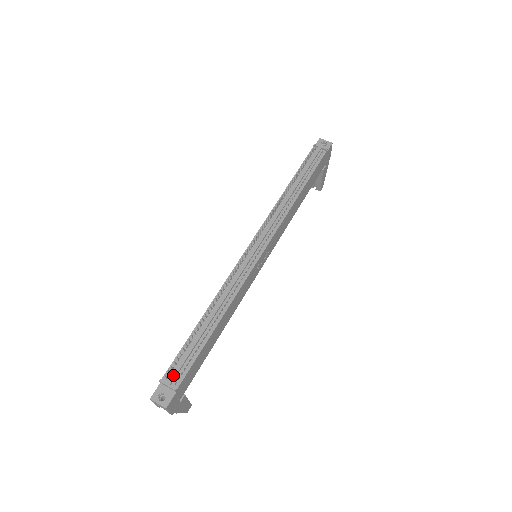
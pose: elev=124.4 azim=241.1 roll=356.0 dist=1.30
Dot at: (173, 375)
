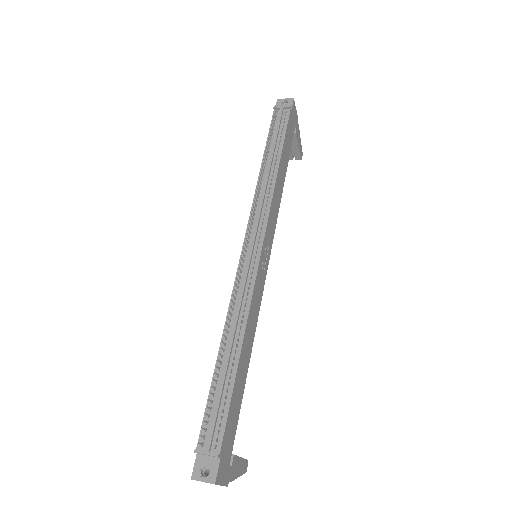
Dot at: (208, 438)
